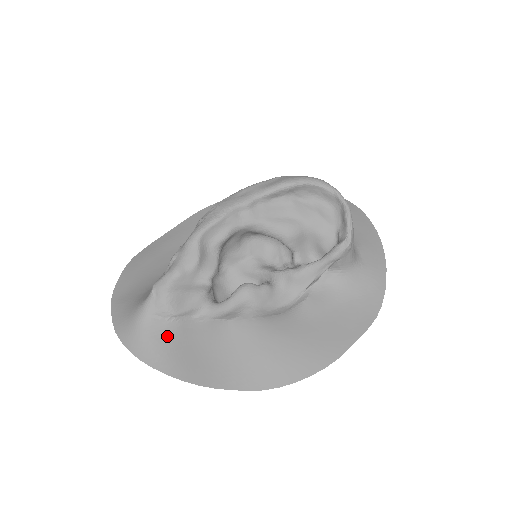
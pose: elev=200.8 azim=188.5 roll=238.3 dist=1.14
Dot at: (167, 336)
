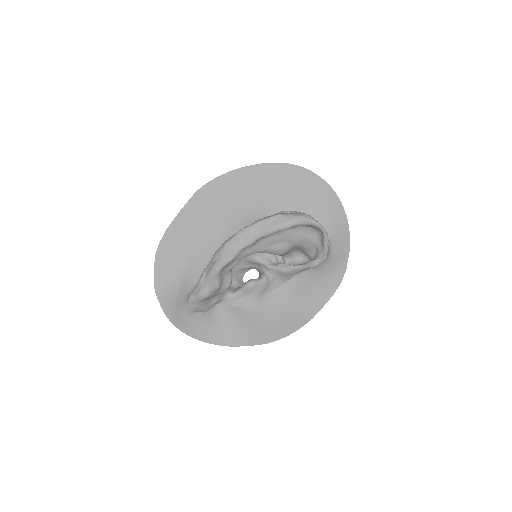
Dot at: (203, 321)
